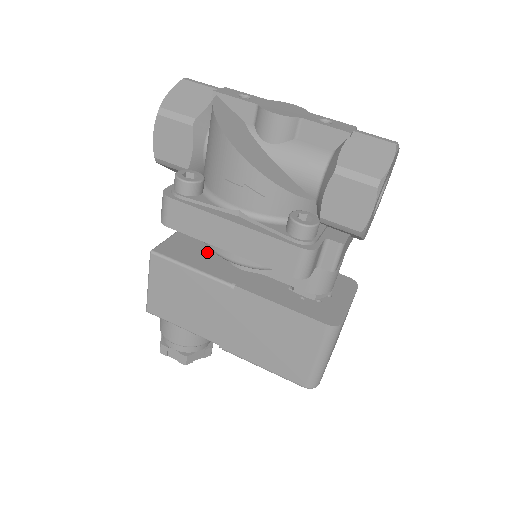
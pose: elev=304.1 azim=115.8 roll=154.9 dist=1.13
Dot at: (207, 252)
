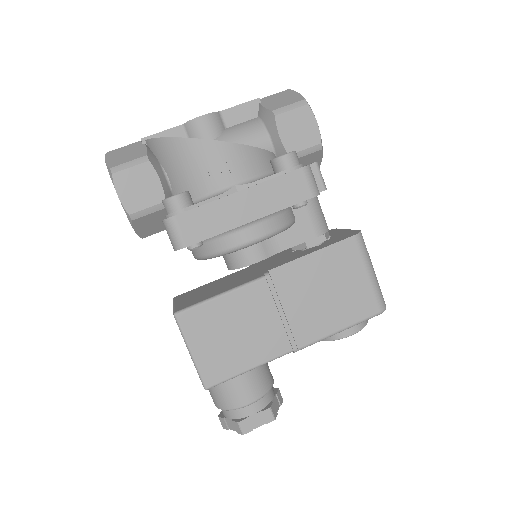
Dot at: (216, 288)
